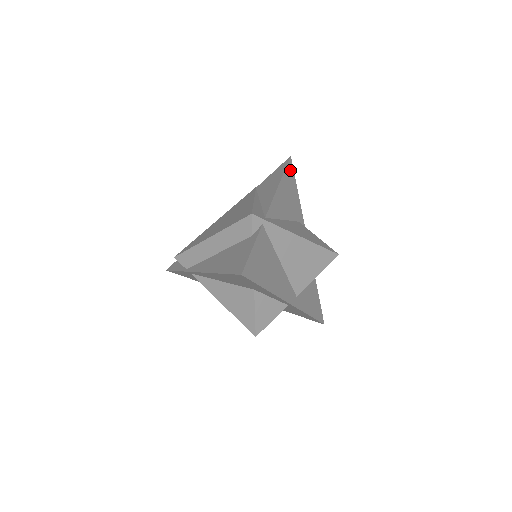
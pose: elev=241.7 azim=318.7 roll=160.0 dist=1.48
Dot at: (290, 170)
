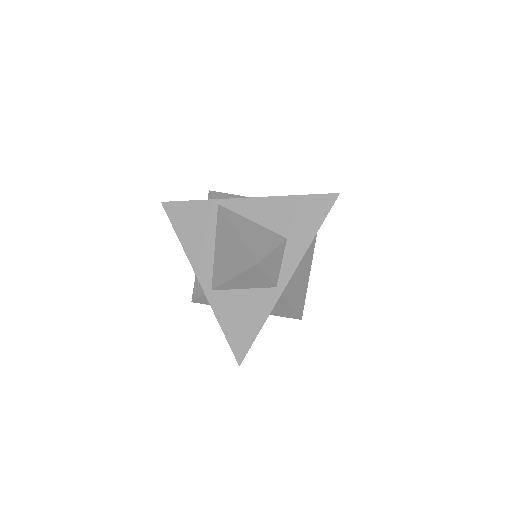
Dot at: occluded
